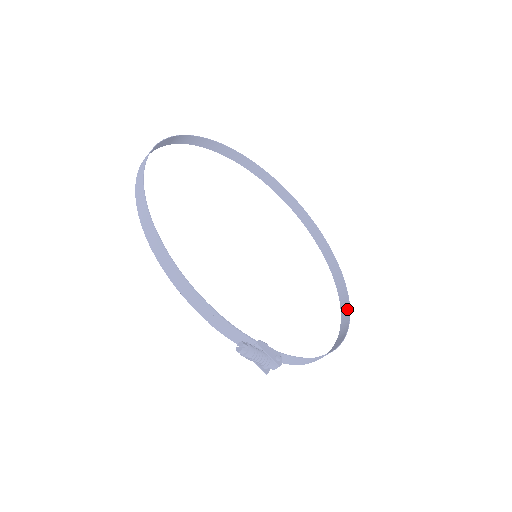
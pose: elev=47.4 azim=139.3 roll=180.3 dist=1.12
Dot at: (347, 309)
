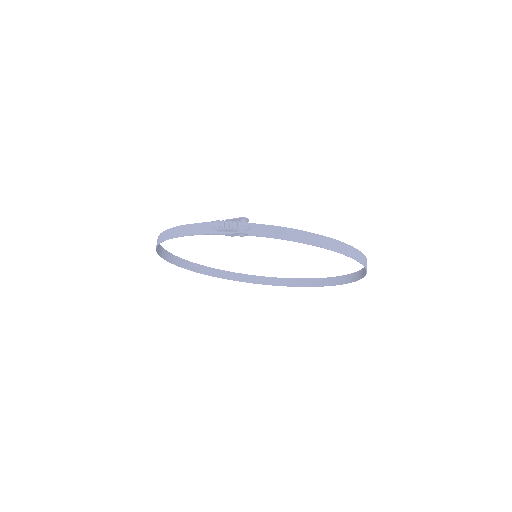
Dot at: (364, 259)
